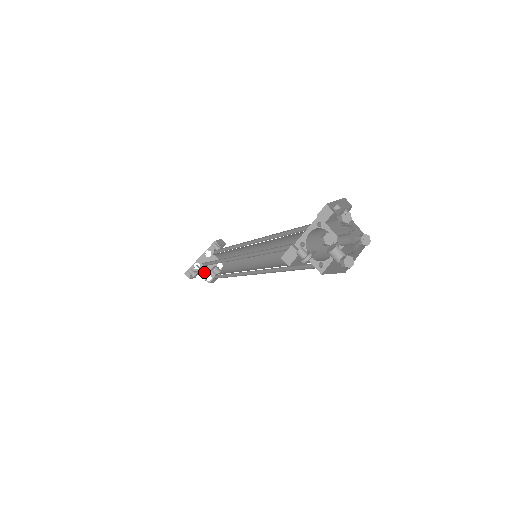
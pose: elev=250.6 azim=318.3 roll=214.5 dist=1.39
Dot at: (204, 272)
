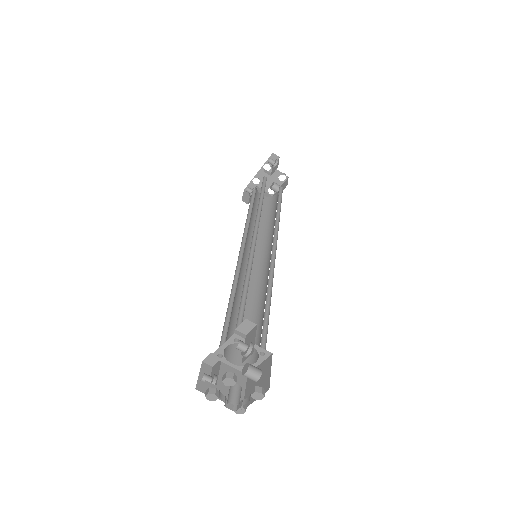
Dot at: occluded
